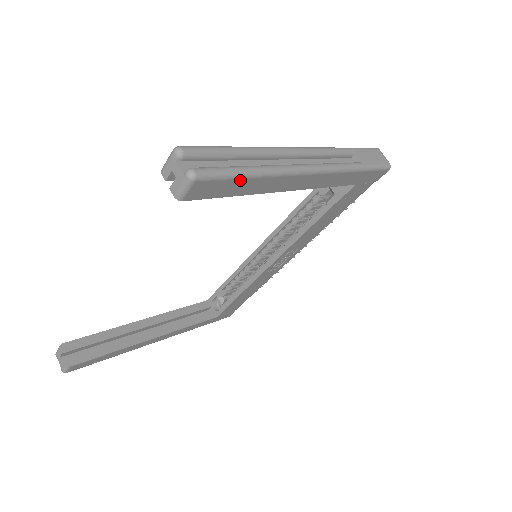
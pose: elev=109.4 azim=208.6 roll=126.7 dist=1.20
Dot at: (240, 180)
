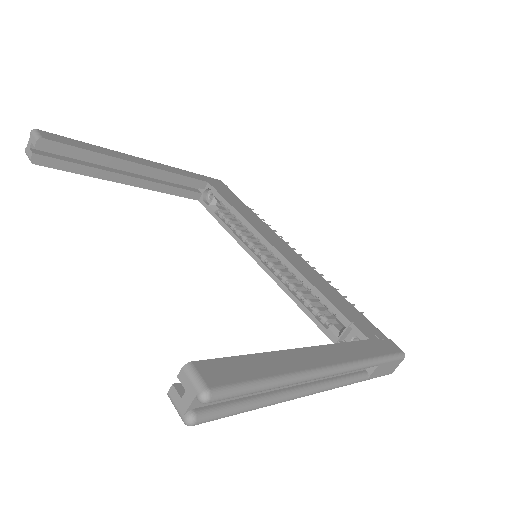
Dot at: occluded
